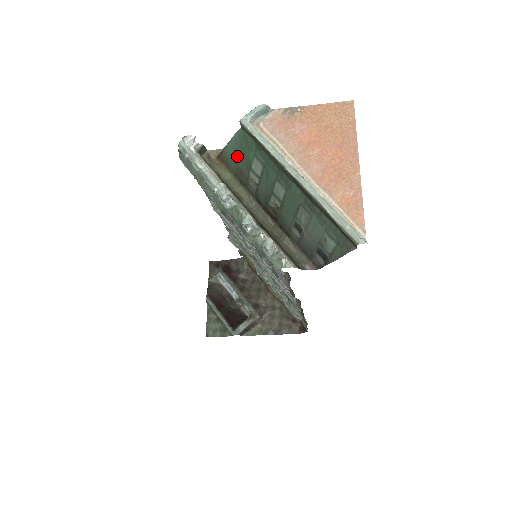
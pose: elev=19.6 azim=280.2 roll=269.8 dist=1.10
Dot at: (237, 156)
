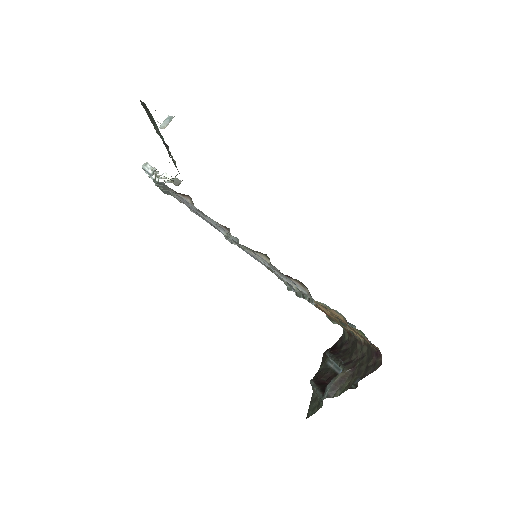
Dot at: occluded
